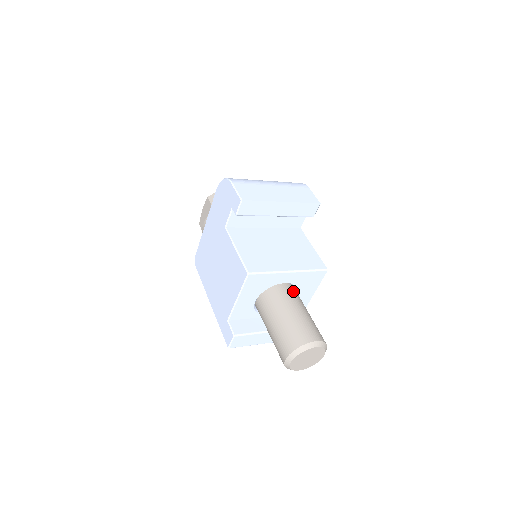
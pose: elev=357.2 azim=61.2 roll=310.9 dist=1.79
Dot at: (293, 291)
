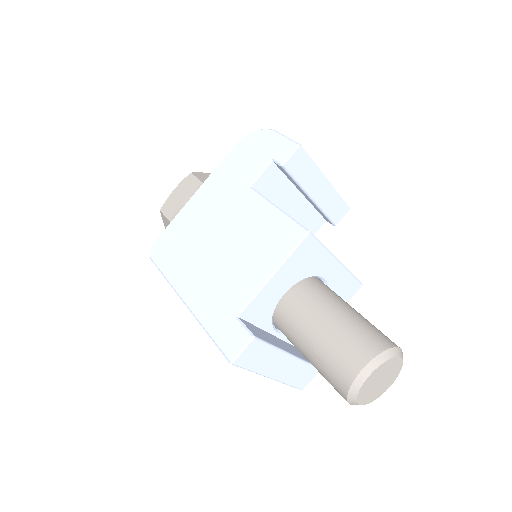
Dot at: occluded
